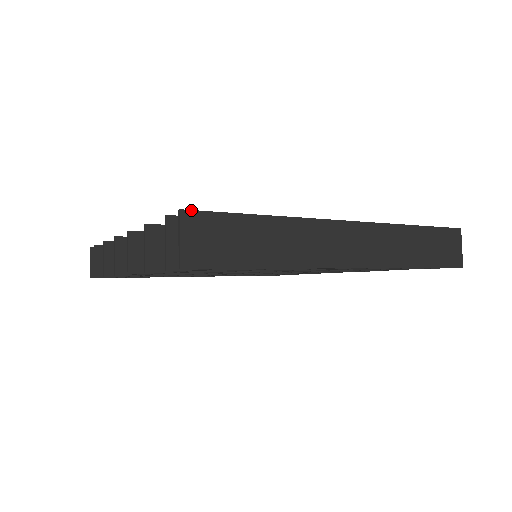
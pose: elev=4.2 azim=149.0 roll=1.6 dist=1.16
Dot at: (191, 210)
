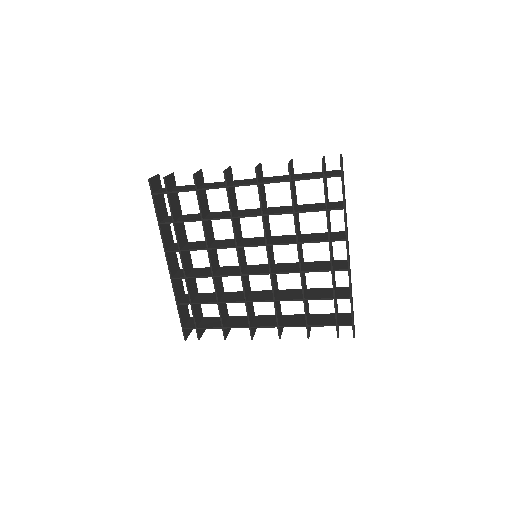
Dot at: occluded
